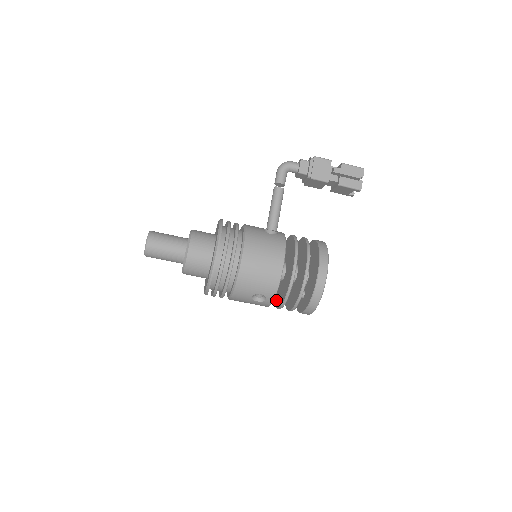
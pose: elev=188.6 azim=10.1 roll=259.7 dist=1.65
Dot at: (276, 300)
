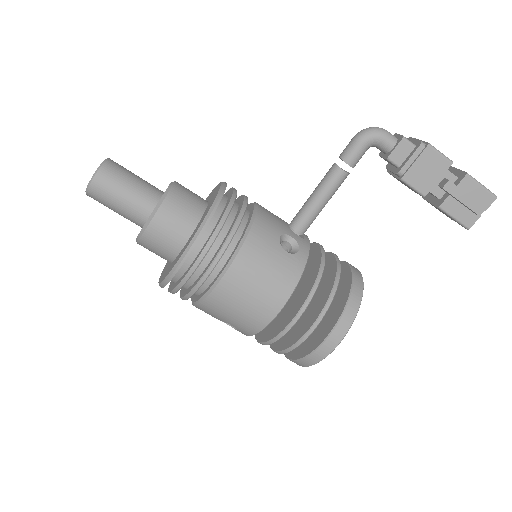
Dot at: occluded
